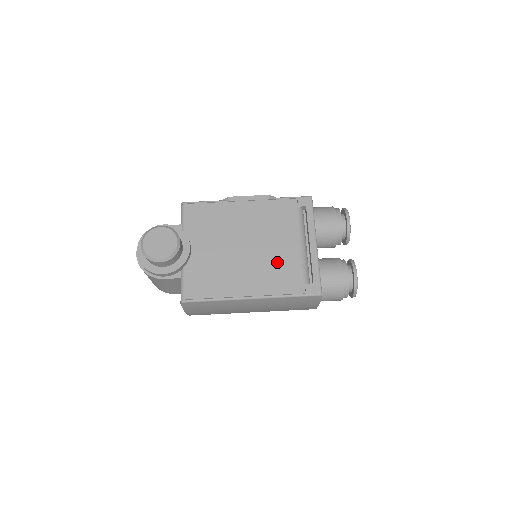
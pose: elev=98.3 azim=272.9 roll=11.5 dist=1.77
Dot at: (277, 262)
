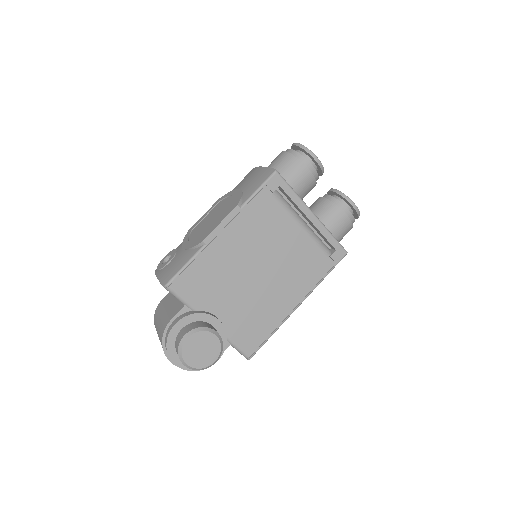
Dot at: (296, 260)
